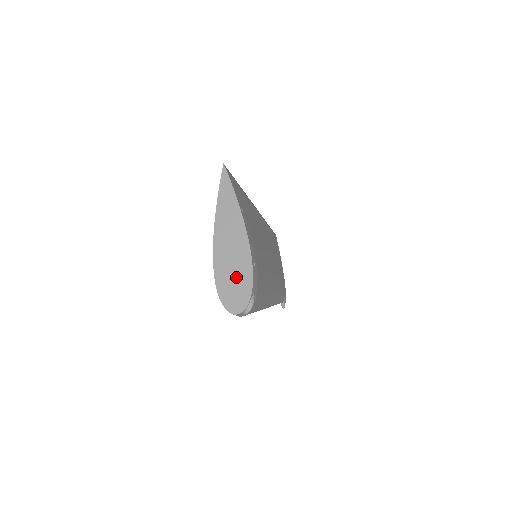
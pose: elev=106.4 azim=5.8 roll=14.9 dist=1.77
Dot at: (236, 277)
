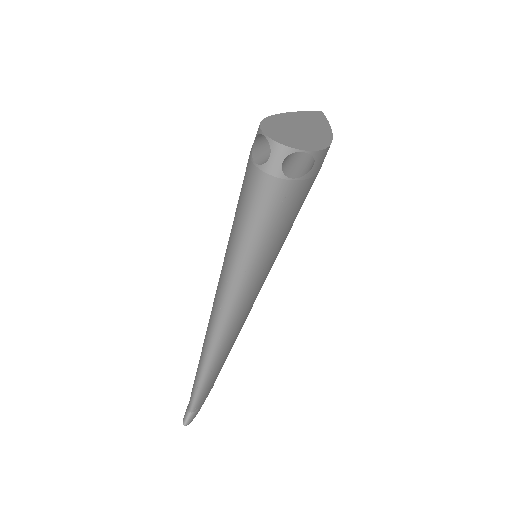
Dot at: (299, 135)
